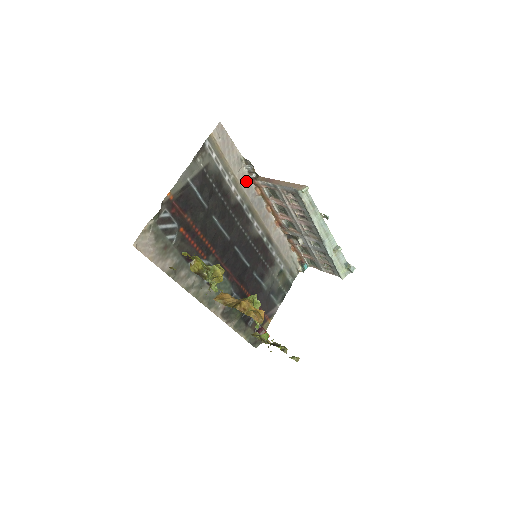
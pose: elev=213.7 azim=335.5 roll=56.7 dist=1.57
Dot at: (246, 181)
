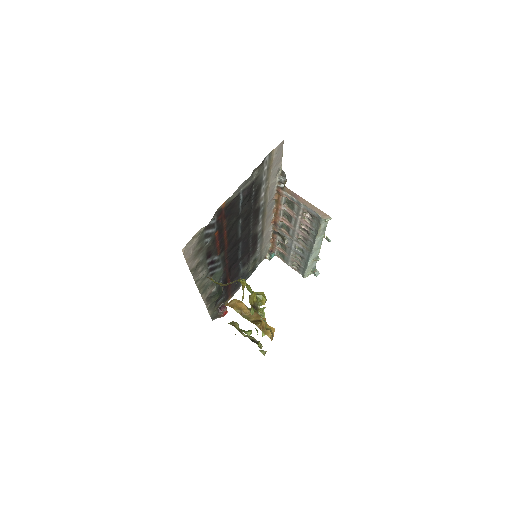
Dot at: (273, 188)
